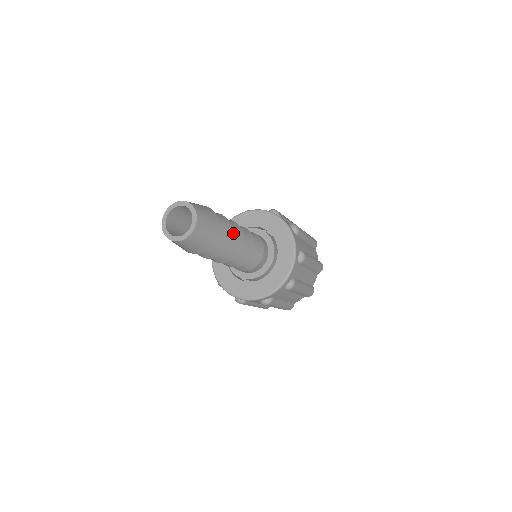
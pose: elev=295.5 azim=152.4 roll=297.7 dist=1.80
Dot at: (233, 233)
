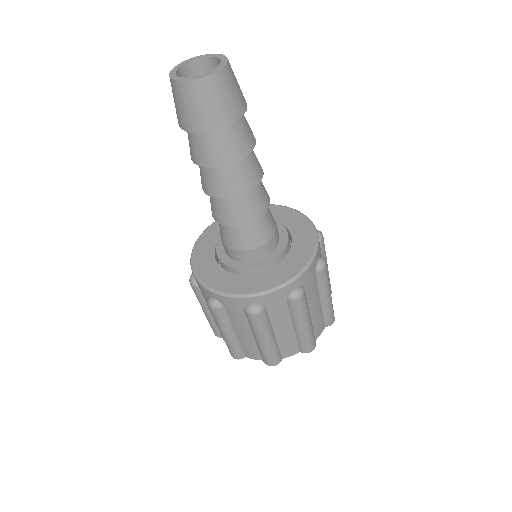
Dot at: occluded
